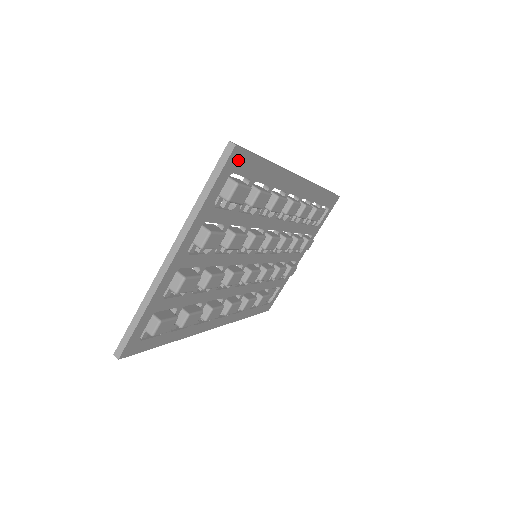
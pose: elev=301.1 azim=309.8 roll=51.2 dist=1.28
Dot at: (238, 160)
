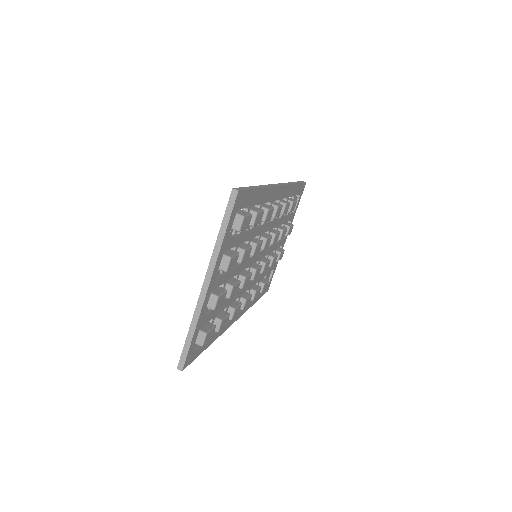
Dot at: (240, 199)
